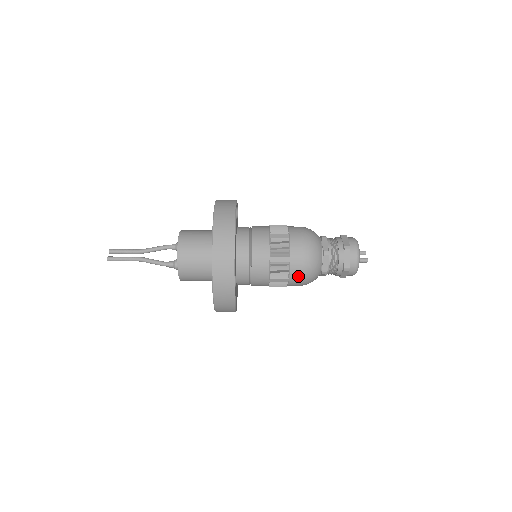
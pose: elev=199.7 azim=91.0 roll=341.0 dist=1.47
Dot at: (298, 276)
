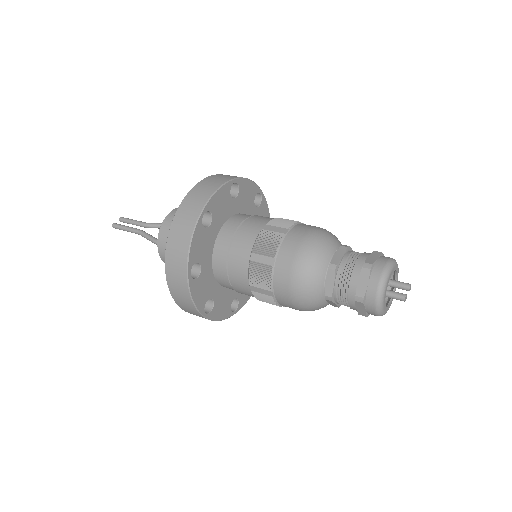
Dot at: (284, 290)
